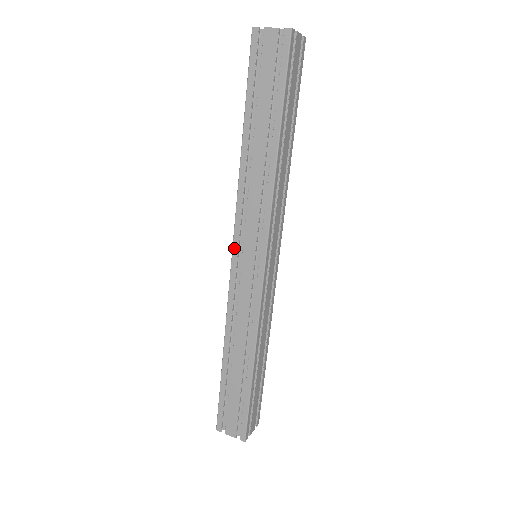
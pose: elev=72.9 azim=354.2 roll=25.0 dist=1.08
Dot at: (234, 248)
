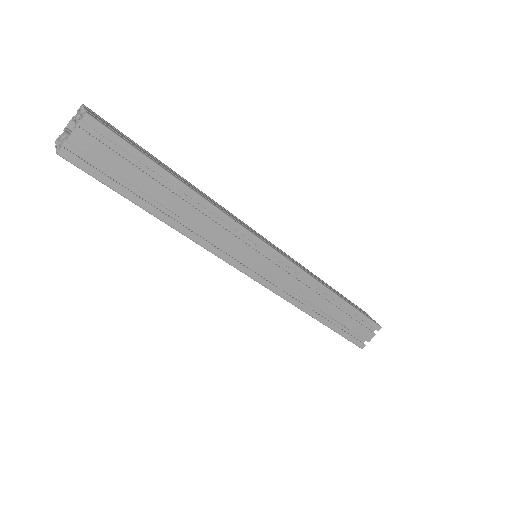
Dot at: occluded
